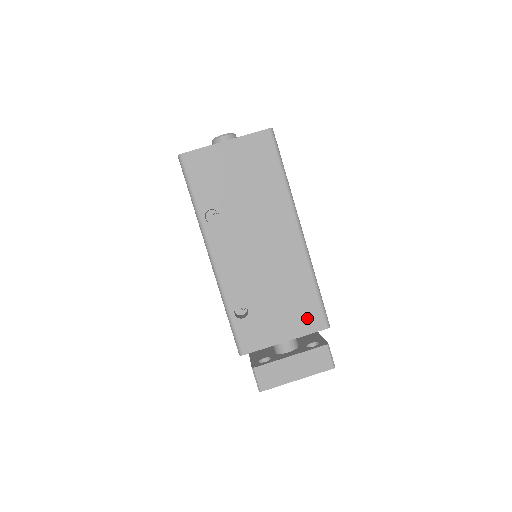
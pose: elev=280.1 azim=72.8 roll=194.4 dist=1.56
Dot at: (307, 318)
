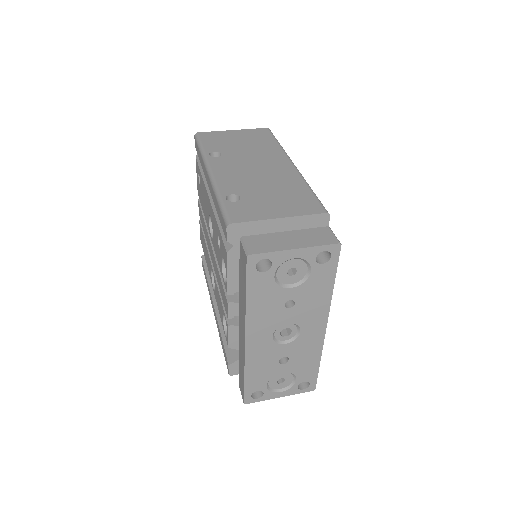
Dot at: (303, 205)
